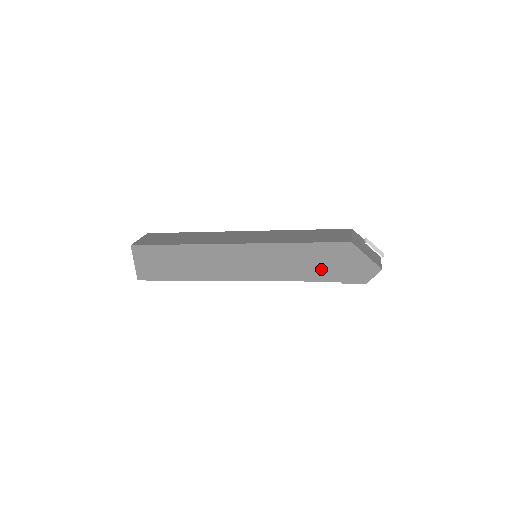
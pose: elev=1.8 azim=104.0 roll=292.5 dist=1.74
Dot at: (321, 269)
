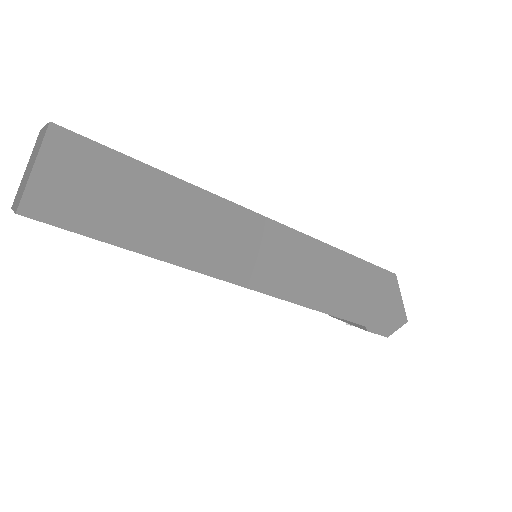
Dot at: (354, 301)
